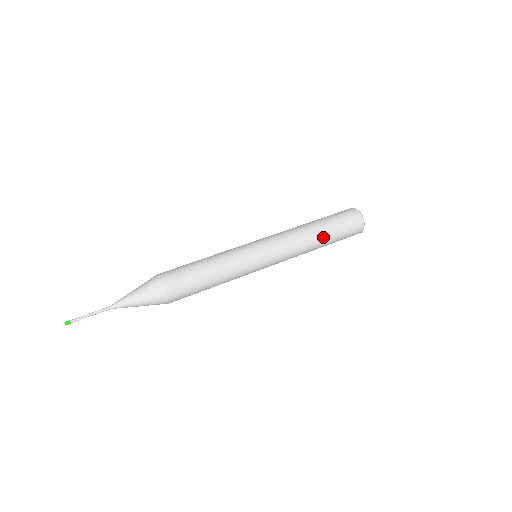
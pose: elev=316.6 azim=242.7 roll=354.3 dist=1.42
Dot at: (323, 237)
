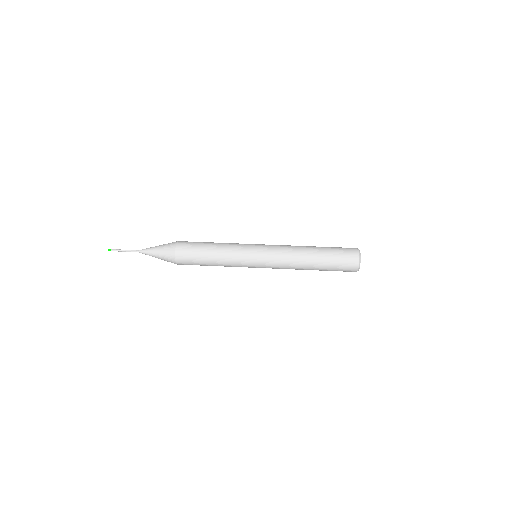
Dot at: (314, 269)
